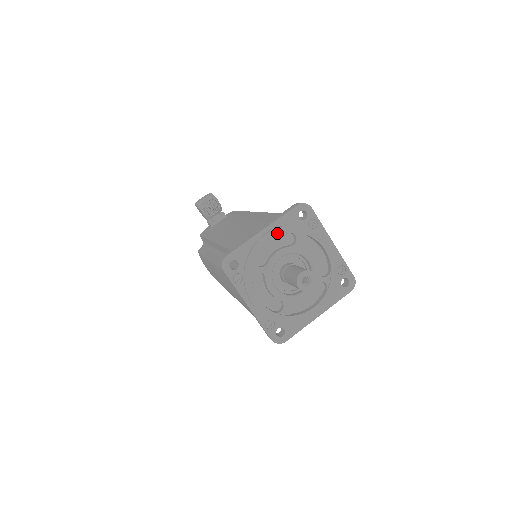
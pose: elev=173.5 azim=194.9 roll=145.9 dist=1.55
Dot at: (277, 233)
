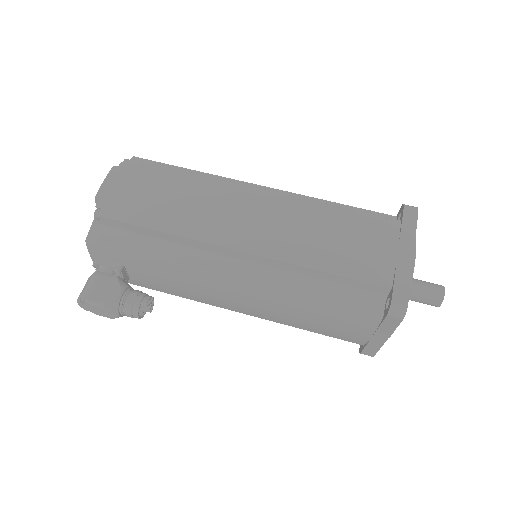
Dot at: occluded
